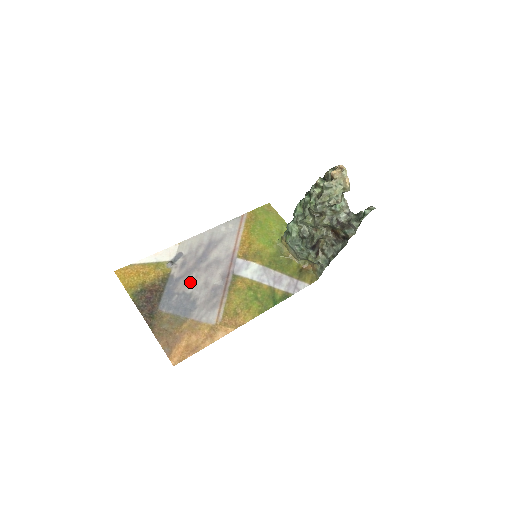
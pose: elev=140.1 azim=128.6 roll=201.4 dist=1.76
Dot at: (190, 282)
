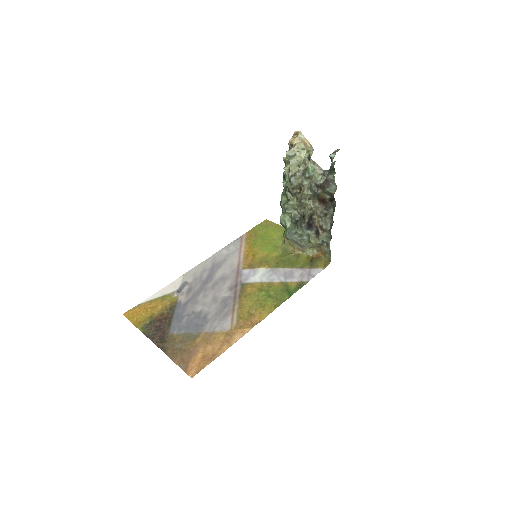
Dot at: (198, 302)
